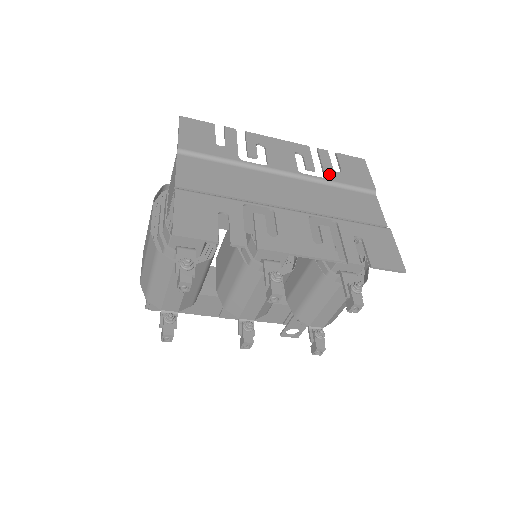
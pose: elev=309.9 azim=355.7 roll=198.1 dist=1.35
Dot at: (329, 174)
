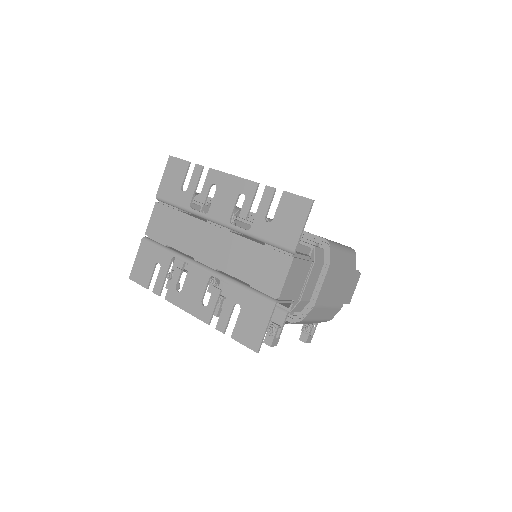
Dot at: (256, 225)
